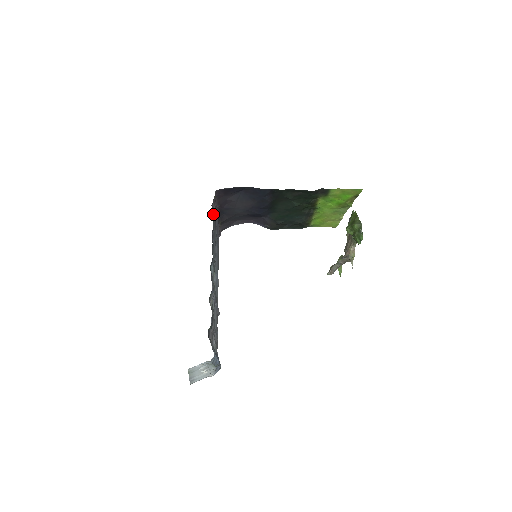
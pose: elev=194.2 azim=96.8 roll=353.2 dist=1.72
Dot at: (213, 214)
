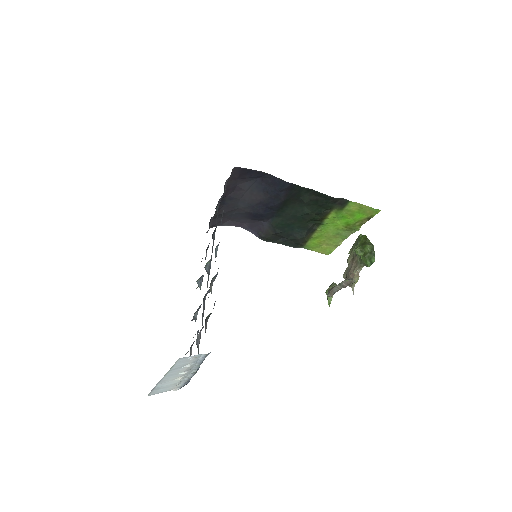
Dot at: (224, 193)
